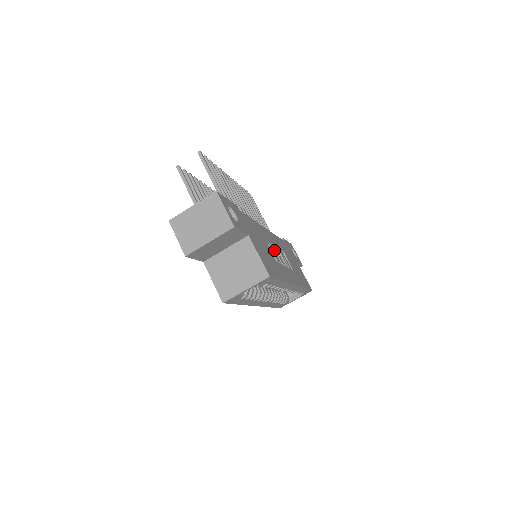
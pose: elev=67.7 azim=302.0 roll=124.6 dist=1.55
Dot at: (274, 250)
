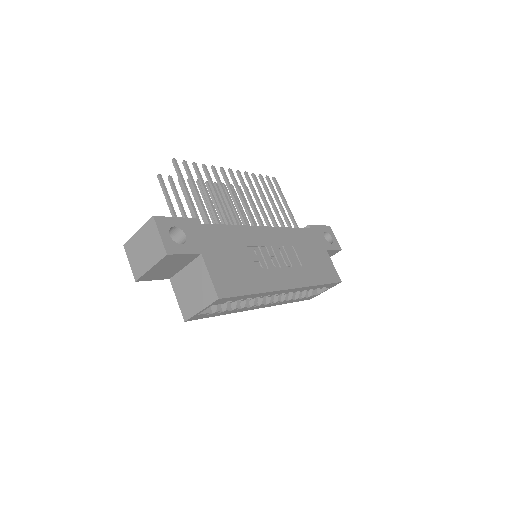
Dot at: (267, 252)
